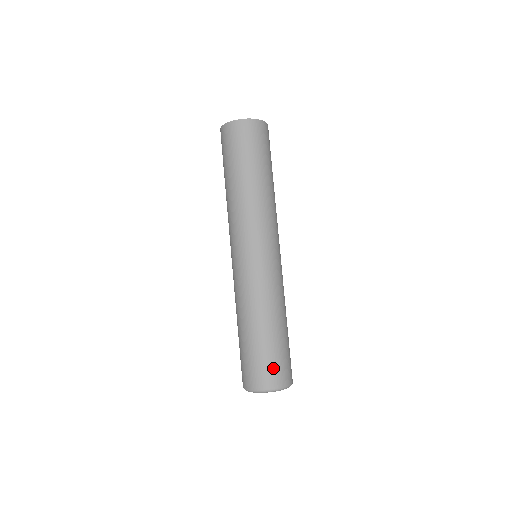
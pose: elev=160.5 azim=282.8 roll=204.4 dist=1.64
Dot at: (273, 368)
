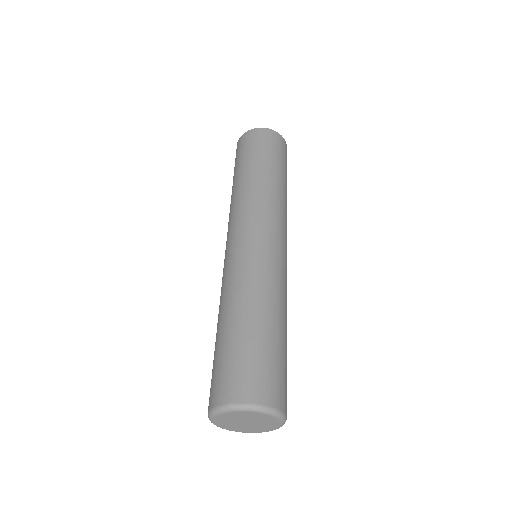
Dot at: (245, 372)
